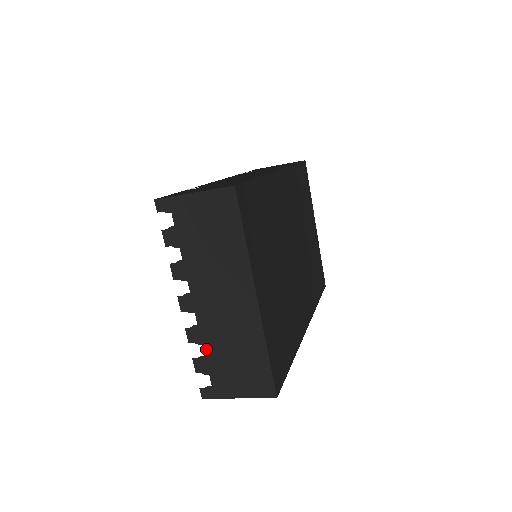
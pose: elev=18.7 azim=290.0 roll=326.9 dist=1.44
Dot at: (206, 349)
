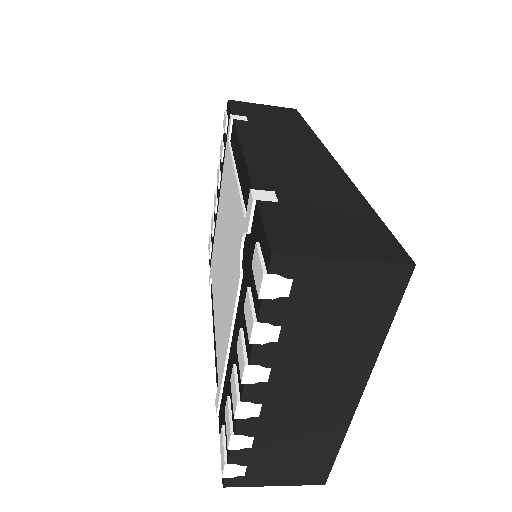
Dot at: (257, 441)
